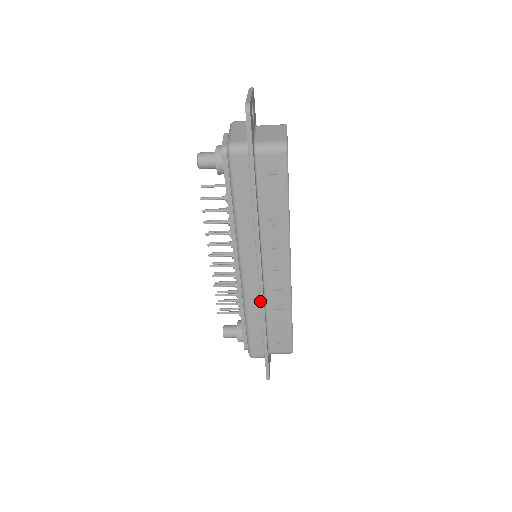
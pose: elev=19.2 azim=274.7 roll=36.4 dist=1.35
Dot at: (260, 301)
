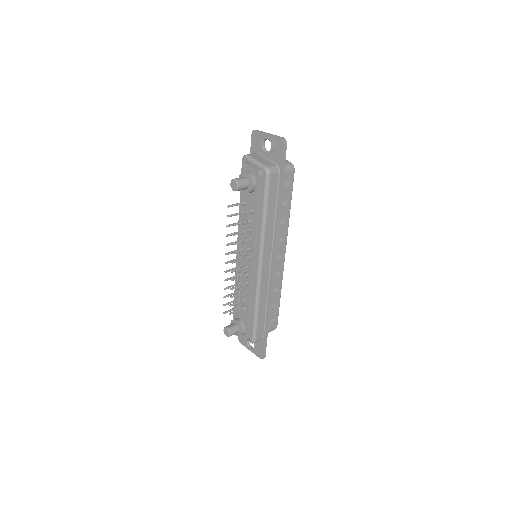
Dot at: (270, 287)
